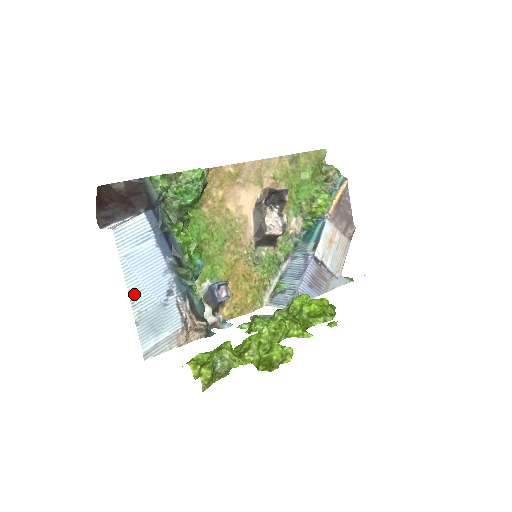
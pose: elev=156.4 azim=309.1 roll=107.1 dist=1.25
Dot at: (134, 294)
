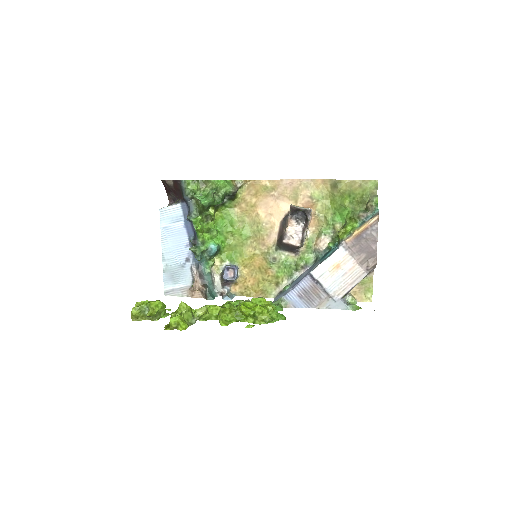
Dot at: (165, 253)
